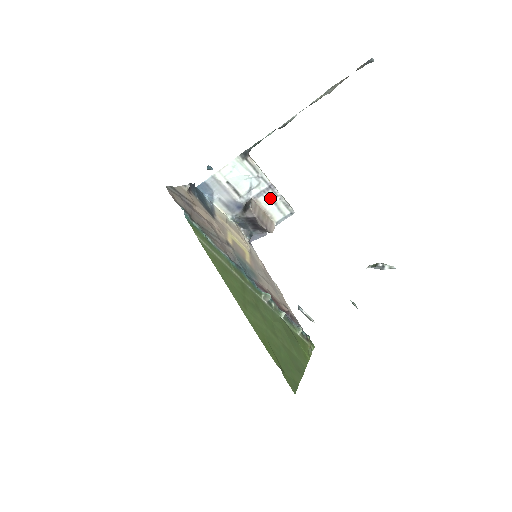
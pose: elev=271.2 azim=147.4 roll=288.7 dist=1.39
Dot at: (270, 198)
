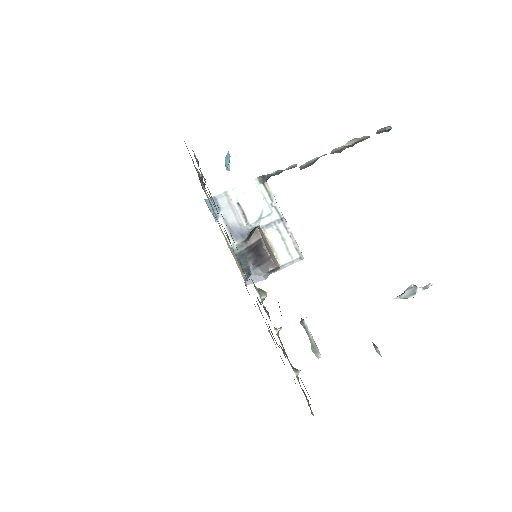
Dot at: (280, 233)
